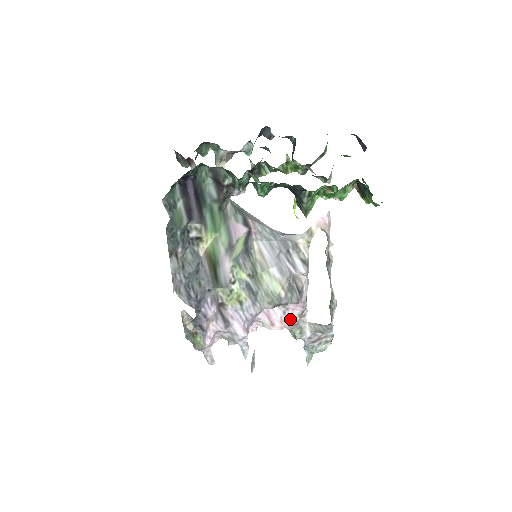
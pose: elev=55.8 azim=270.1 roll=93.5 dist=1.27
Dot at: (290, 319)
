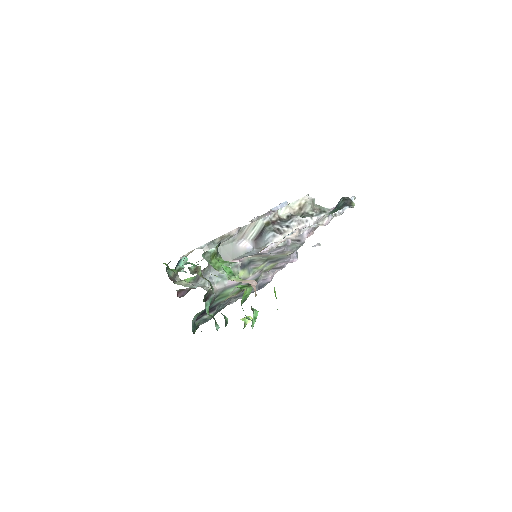
Dot at: (311, 232)
